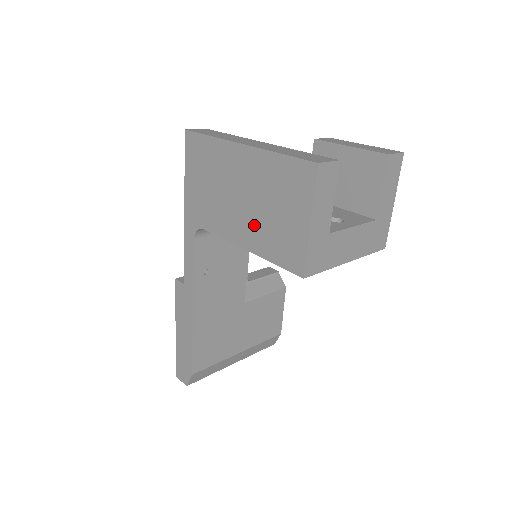
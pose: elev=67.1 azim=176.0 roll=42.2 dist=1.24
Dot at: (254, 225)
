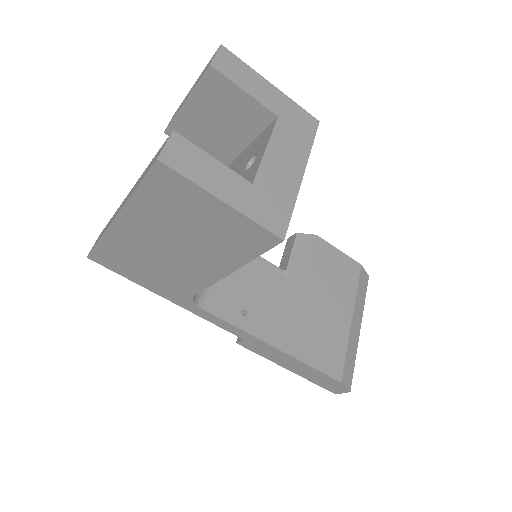
Dot at: (206, 253)
